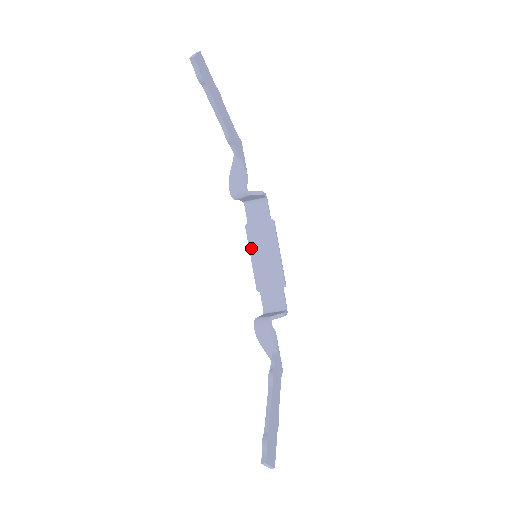
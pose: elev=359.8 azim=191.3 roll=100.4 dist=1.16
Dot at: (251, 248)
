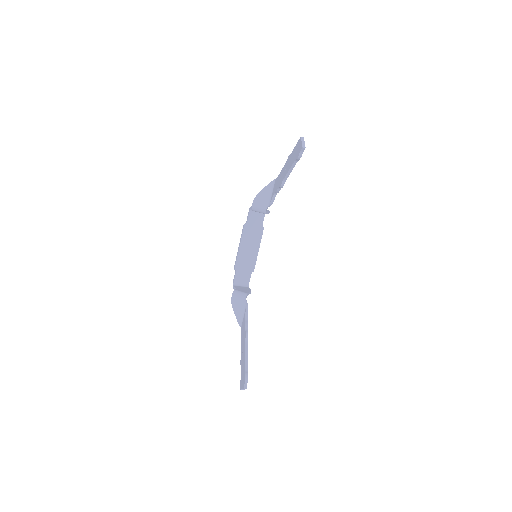
Dot at: (242, 240)
